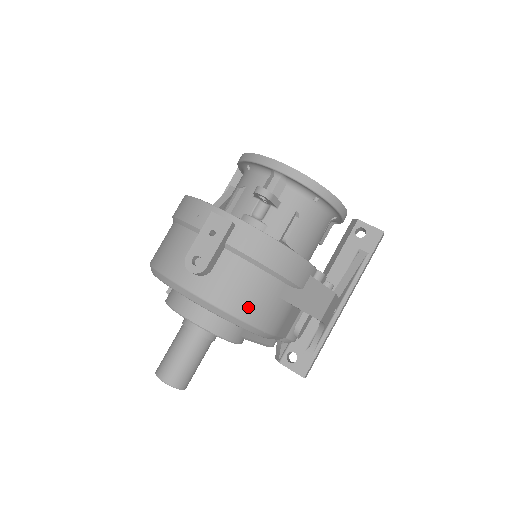
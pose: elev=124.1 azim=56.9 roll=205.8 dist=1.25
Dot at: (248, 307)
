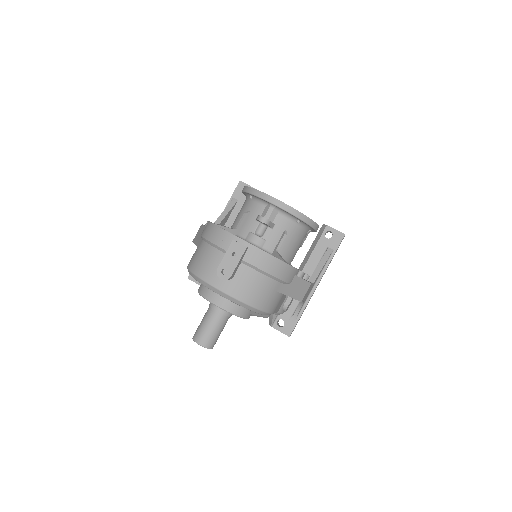
Dot at: (257, 299)
